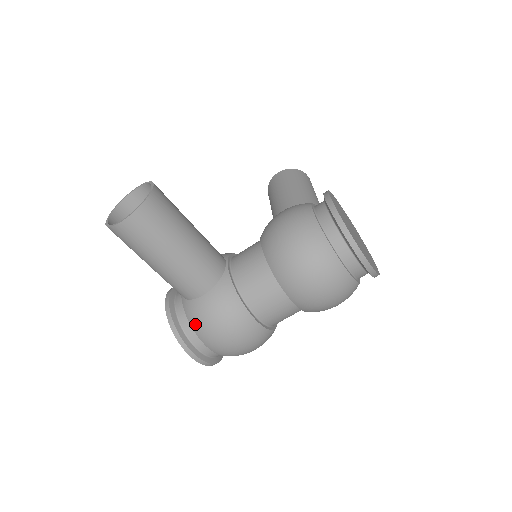
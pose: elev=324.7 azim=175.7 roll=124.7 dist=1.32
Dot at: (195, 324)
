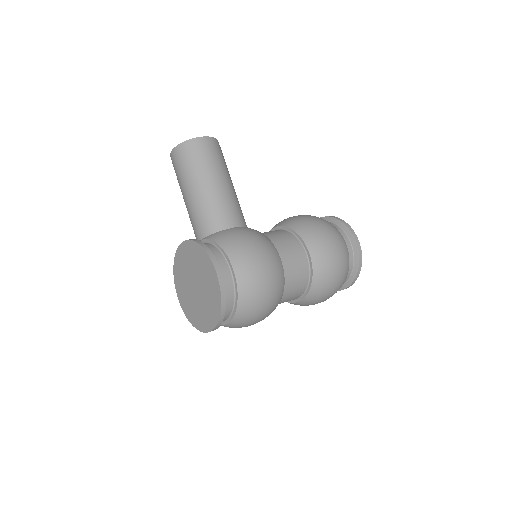
Dot at: (227, 242)
